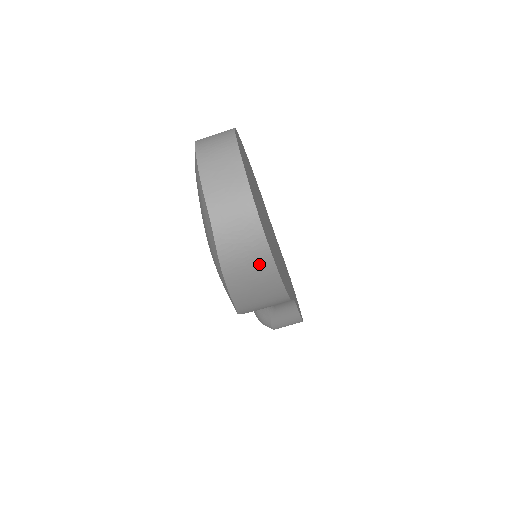
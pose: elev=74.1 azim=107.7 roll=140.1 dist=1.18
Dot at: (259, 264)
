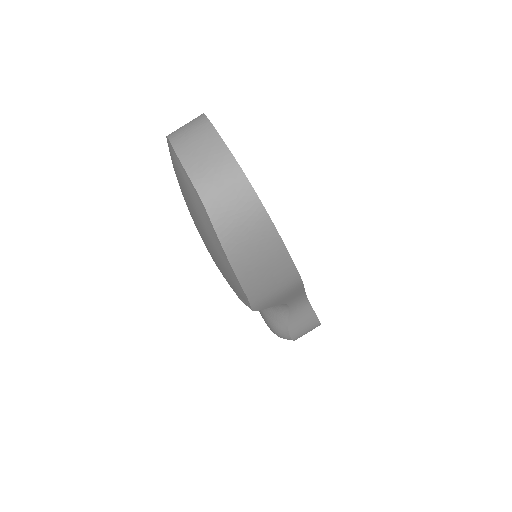
Dot at: (261, 235)
